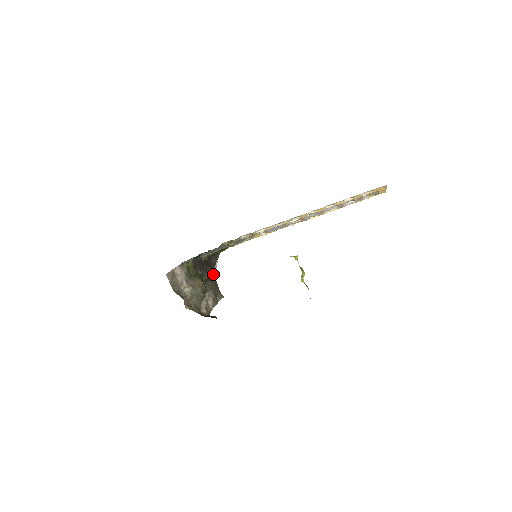
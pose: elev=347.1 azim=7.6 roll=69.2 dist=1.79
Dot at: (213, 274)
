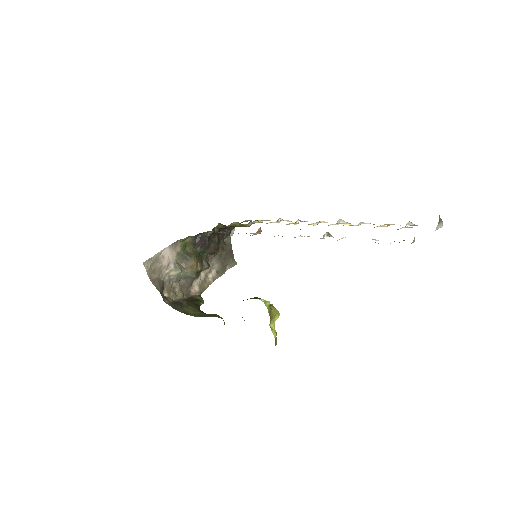
Dot at: (228, 240)
